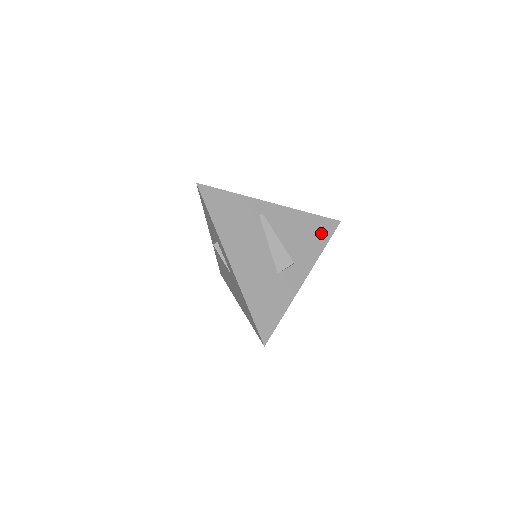
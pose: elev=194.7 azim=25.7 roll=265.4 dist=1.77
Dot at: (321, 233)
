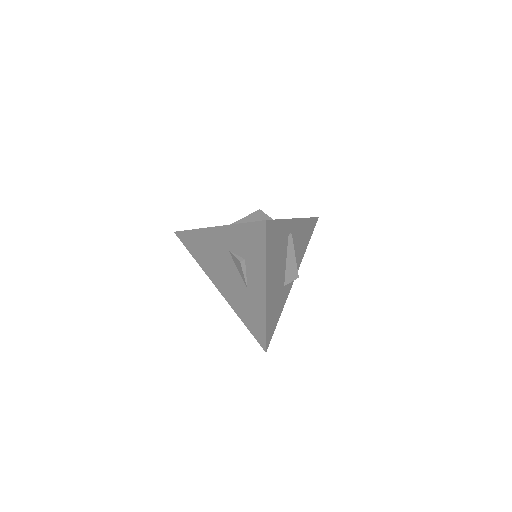
Dot at: (309, 234)
